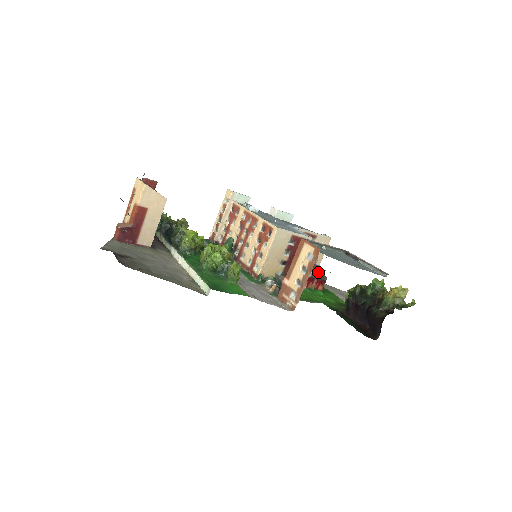
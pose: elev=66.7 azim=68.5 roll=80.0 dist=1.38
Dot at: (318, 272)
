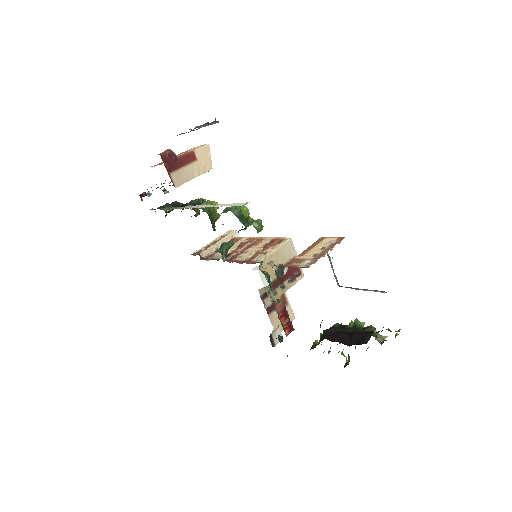
Dot at: occluded
